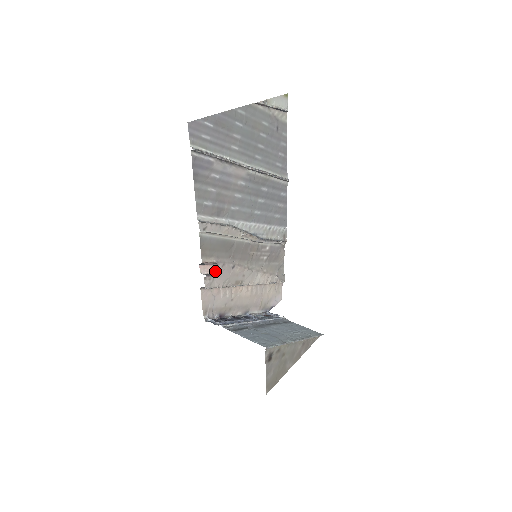
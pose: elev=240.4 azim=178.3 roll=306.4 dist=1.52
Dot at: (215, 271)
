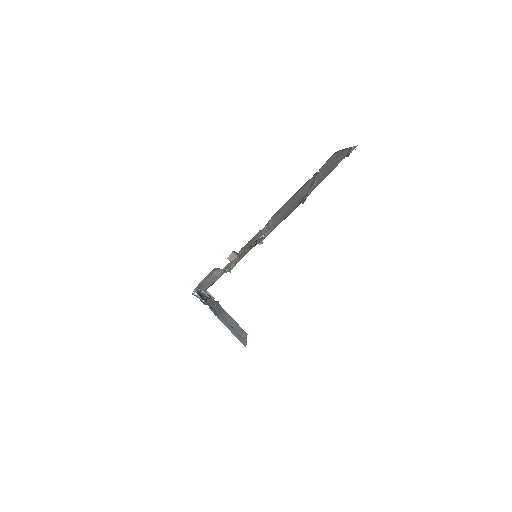
Dot at: (233, 259)
